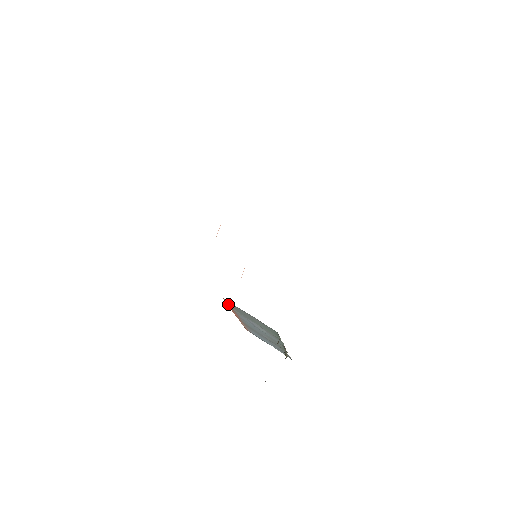
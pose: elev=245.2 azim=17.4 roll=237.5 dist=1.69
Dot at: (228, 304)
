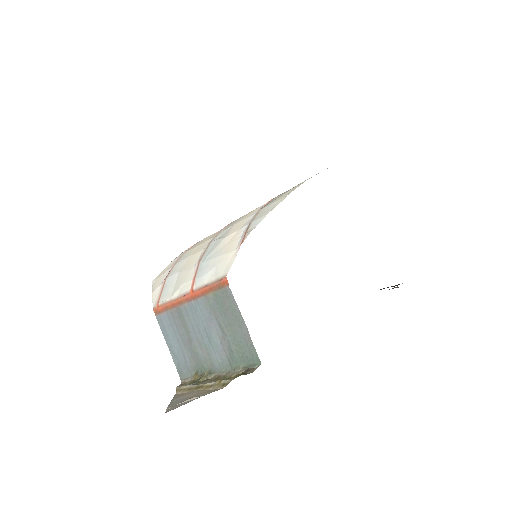
Dot at: (215, 286)
